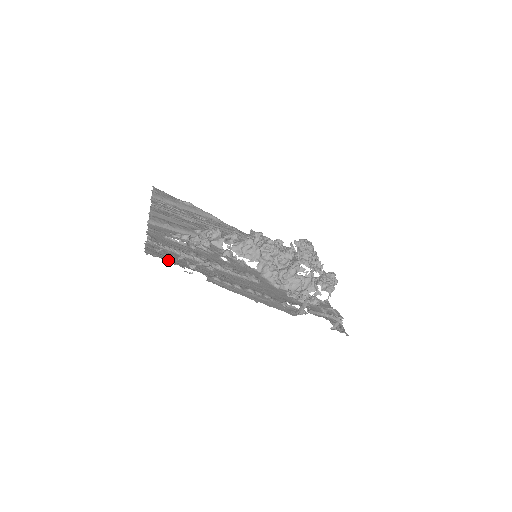
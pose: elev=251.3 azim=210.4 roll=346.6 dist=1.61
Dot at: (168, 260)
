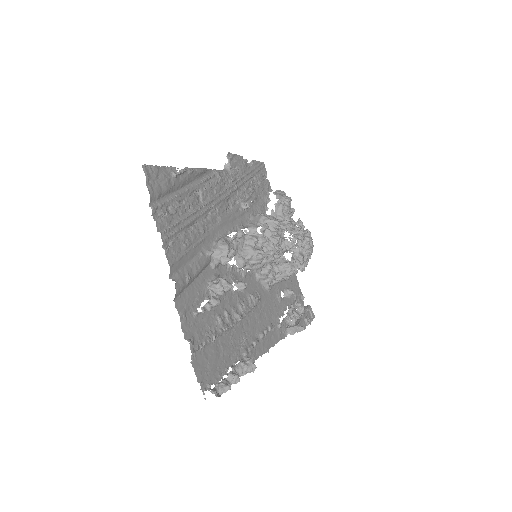
Dot at: (216, 375)
